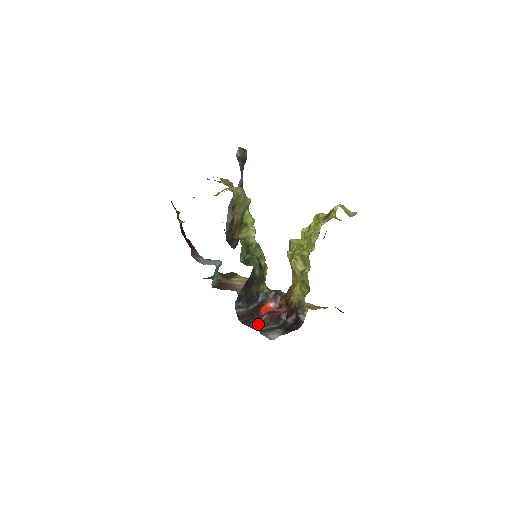
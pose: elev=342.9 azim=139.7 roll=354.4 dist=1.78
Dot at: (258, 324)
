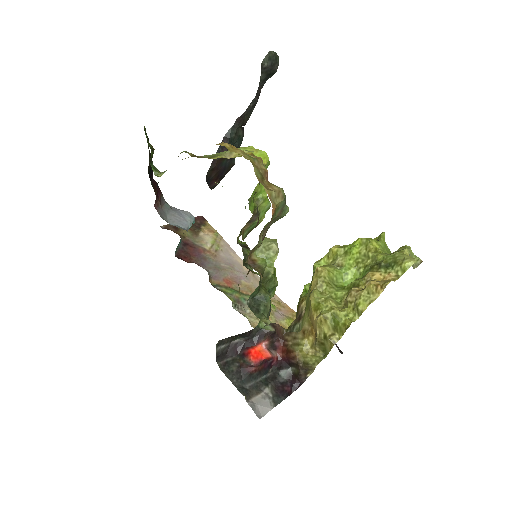
Dot at: (243, 378)
